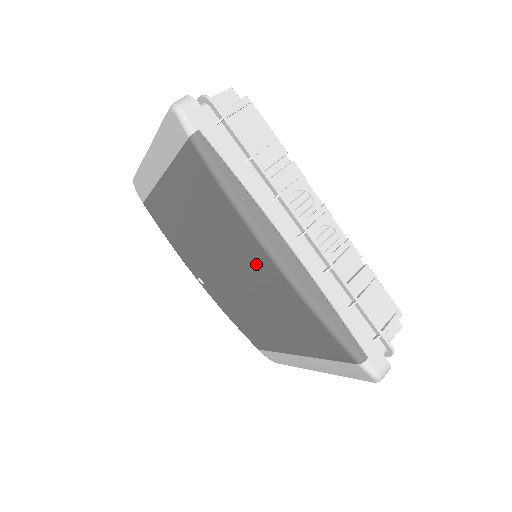
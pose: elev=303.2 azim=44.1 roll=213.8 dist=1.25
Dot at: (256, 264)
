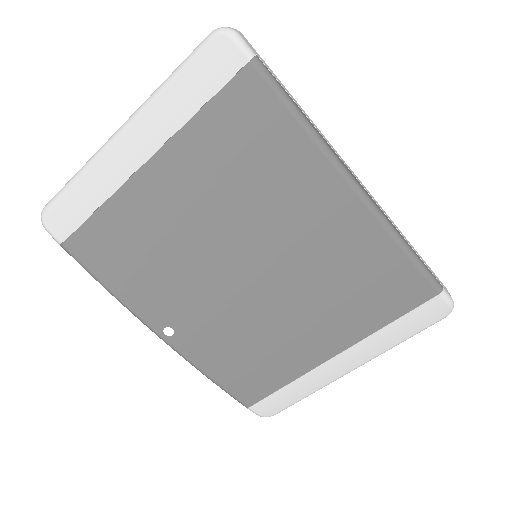
Dot at: (321, 216)
